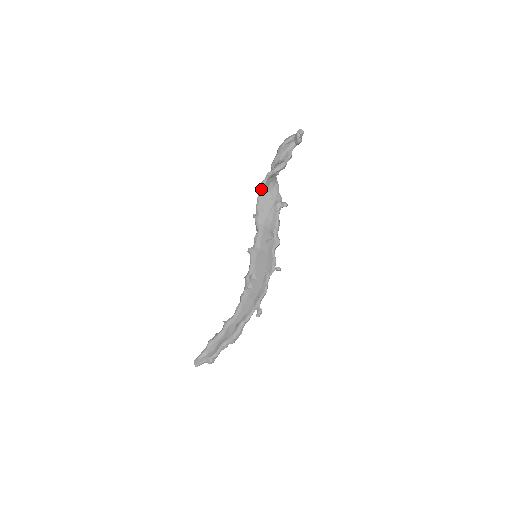
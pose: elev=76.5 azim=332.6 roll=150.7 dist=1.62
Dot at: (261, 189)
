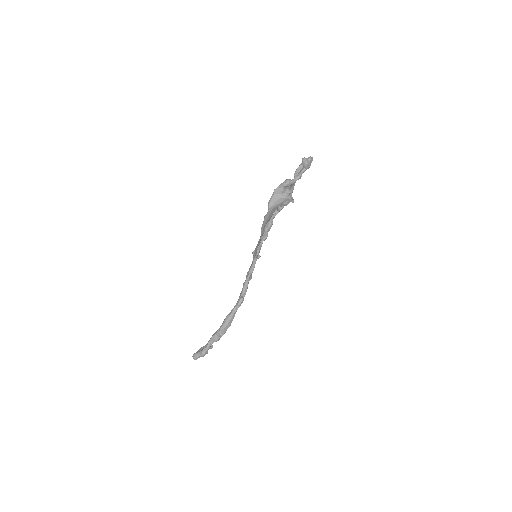
Dot at: (269, 202)
